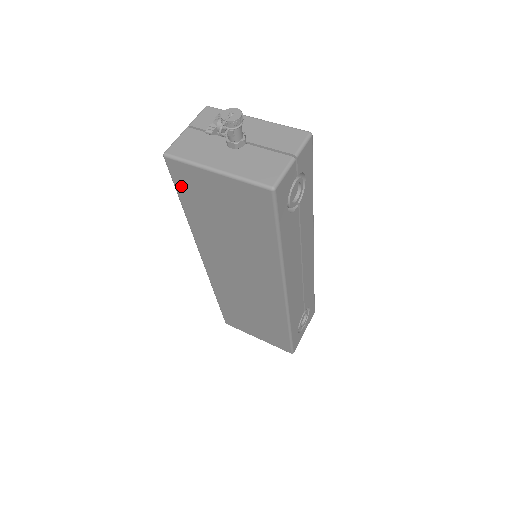
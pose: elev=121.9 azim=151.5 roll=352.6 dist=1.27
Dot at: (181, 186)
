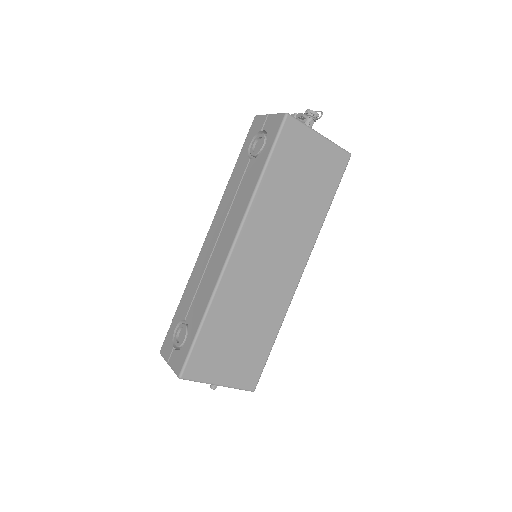
Dot at: (282, 145)
